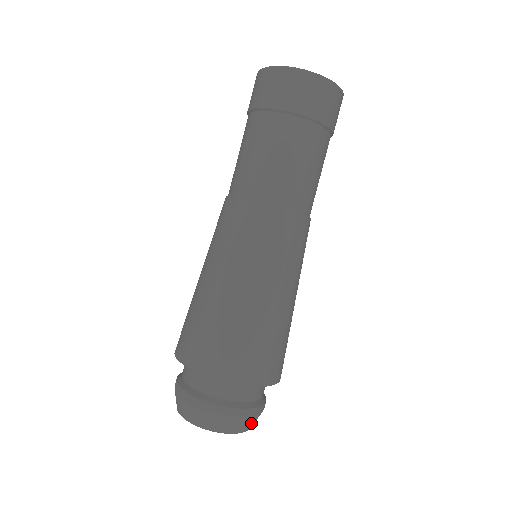
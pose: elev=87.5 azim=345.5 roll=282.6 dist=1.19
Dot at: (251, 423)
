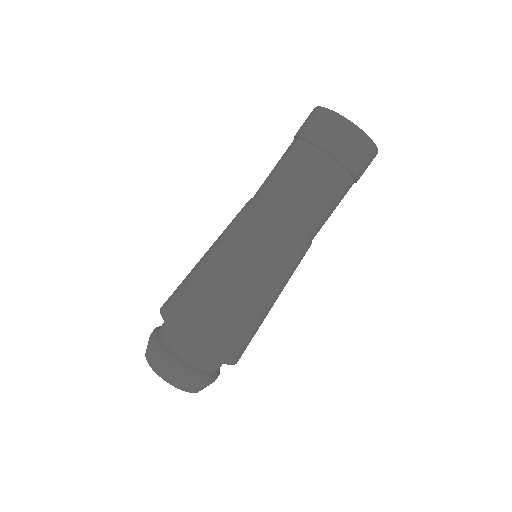
Dot at: (204, 387)
